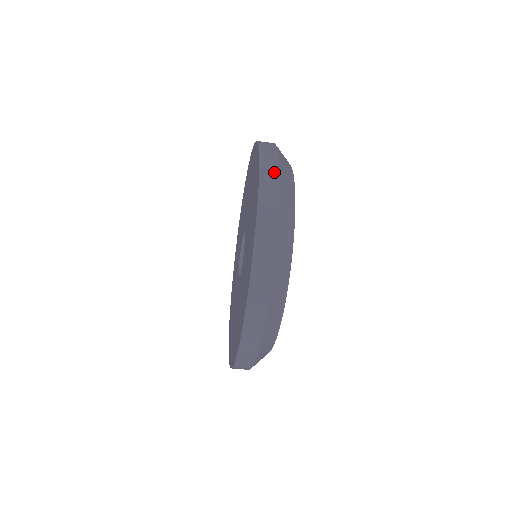
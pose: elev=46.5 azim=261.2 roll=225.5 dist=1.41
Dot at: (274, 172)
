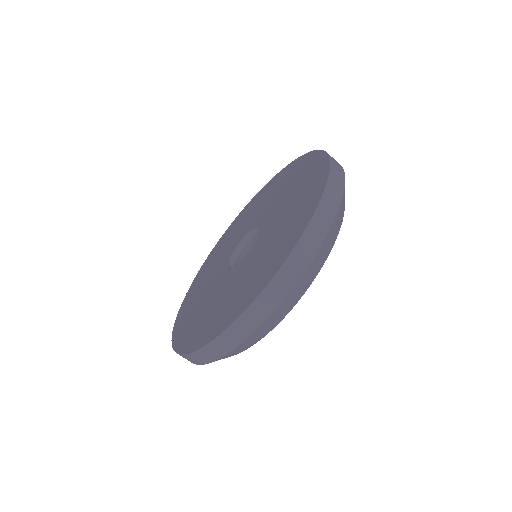
Dot at: (332, 213)
